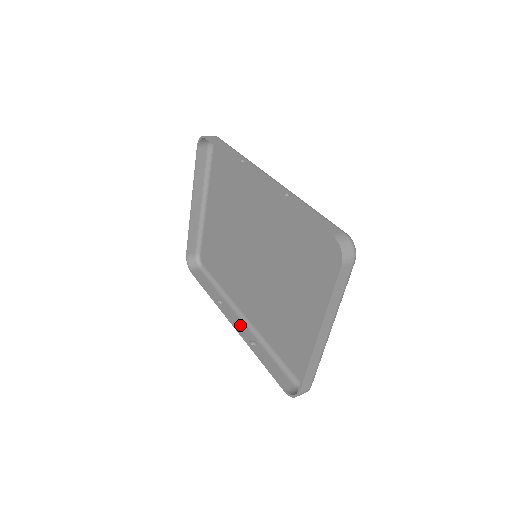
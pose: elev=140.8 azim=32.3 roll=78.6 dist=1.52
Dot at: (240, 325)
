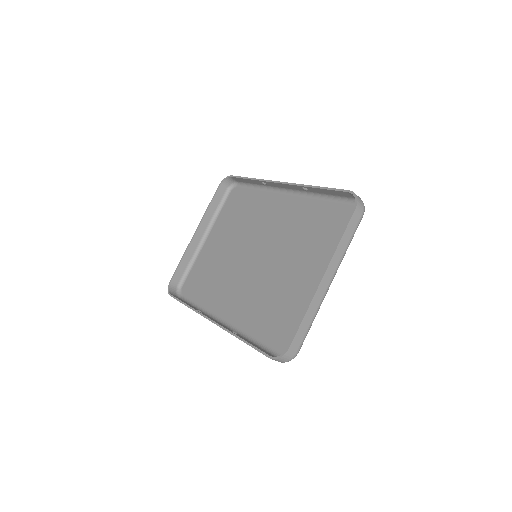
Dot at: (220, 324)
